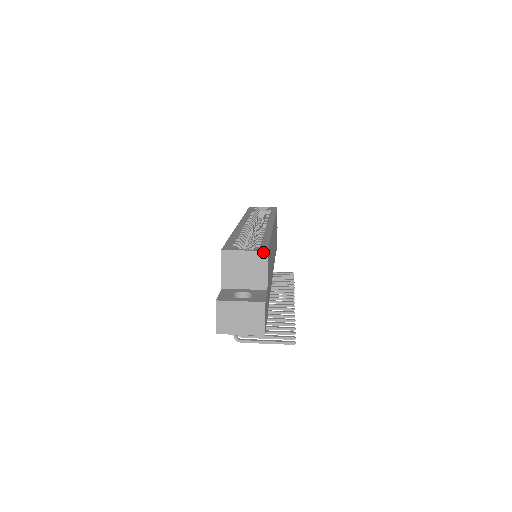
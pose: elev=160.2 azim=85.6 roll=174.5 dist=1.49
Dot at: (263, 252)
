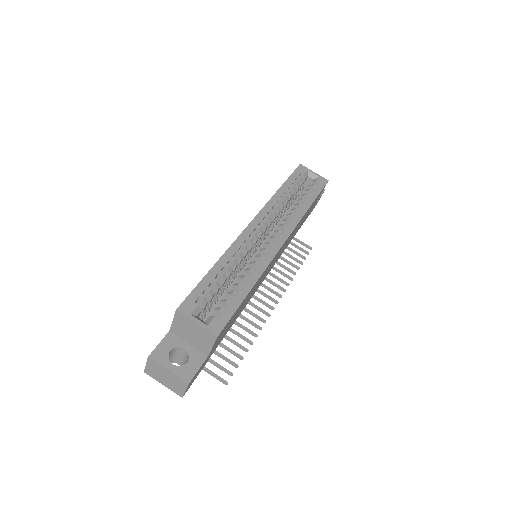
Dot at: (213, 334)
